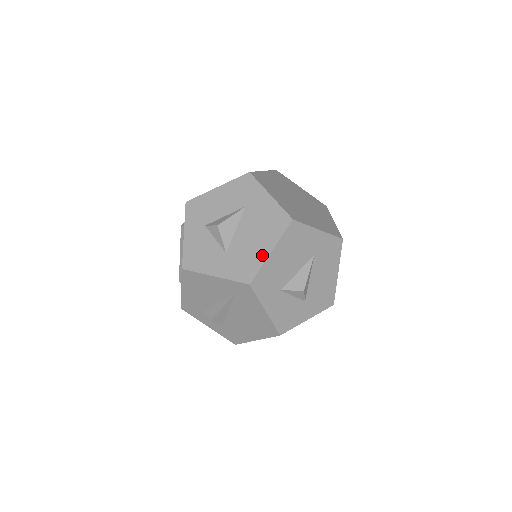
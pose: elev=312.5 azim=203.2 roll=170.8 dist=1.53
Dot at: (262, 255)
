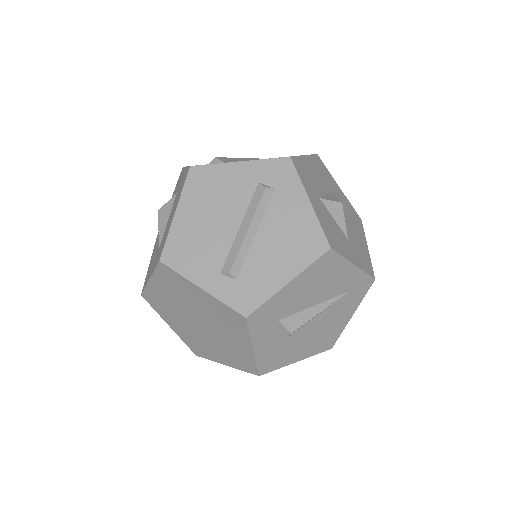
Dot at: (366, 249)
